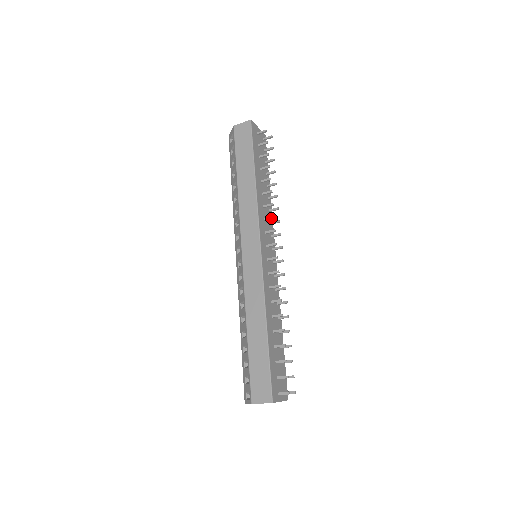
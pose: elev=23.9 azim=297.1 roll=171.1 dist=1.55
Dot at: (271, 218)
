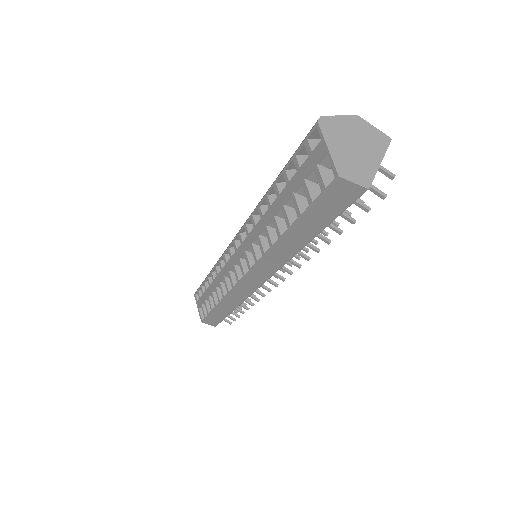
Dot at: occluded
